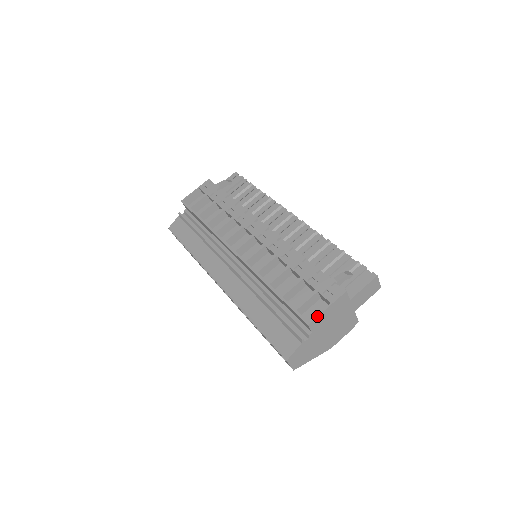
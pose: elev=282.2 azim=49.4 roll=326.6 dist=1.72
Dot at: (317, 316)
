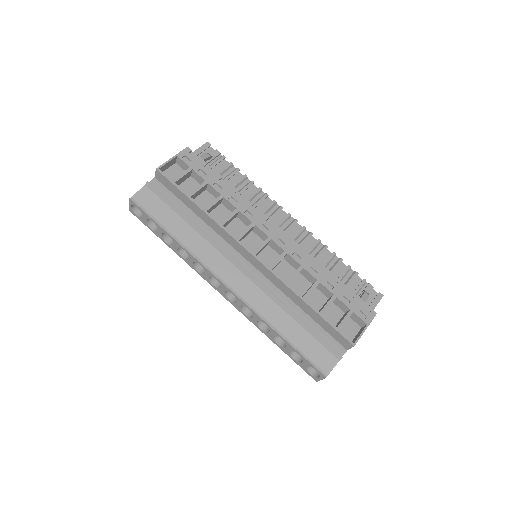
Dot at: (360, 337)
